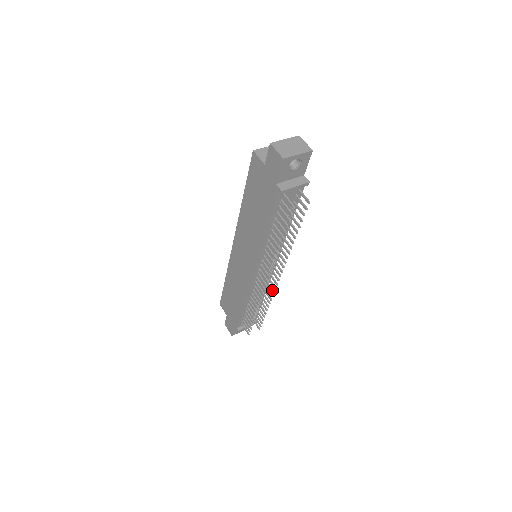
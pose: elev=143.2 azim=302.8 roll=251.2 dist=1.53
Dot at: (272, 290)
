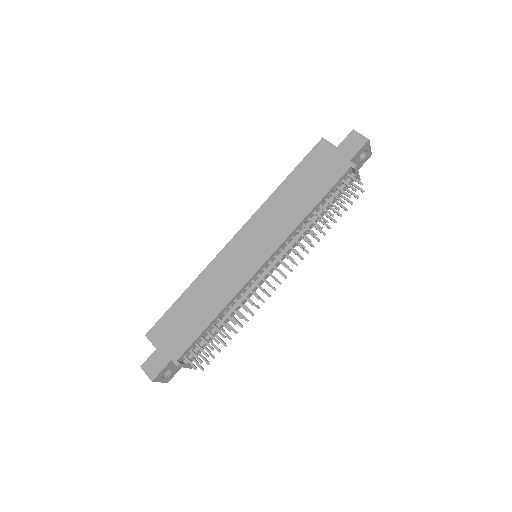
Dot at: (262, 299)
